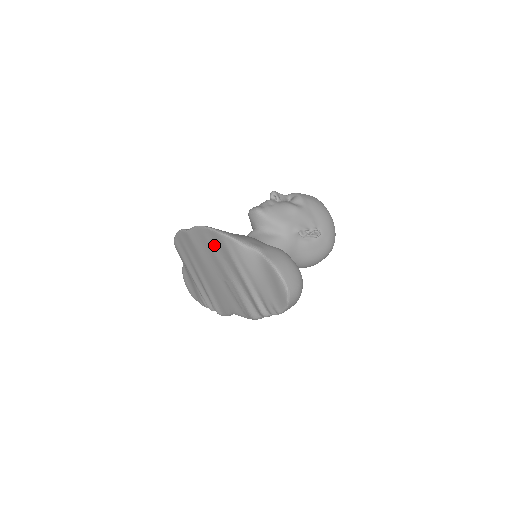
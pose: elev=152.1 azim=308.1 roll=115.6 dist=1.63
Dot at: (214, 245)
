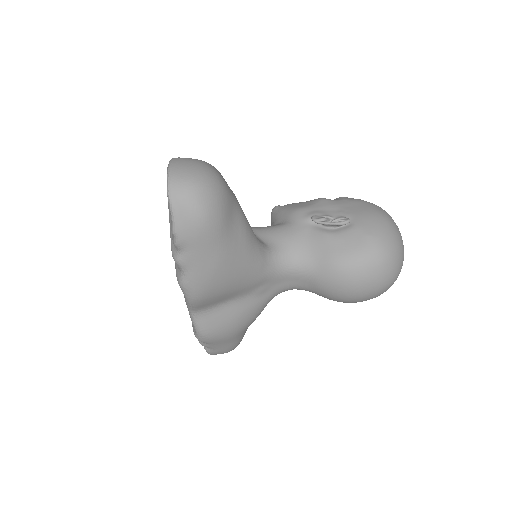
Dot at: occluded
